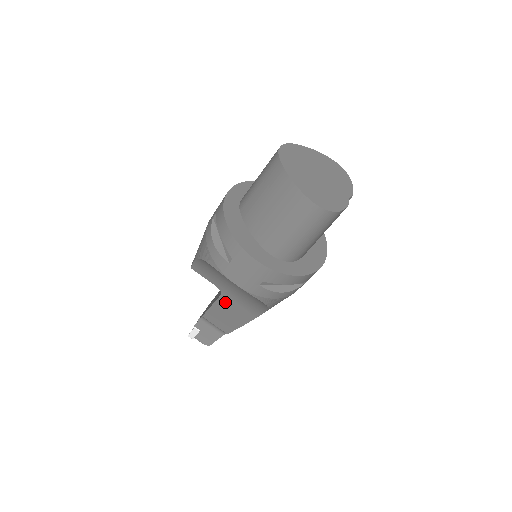
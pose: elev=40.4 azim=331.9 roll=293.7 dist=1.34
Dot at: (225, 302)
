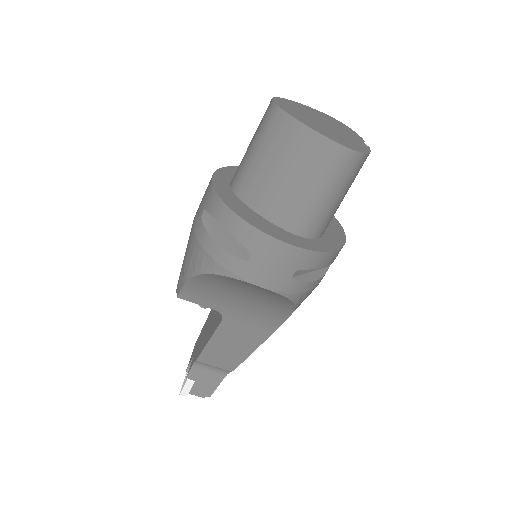
Dot at: (228, 328)
